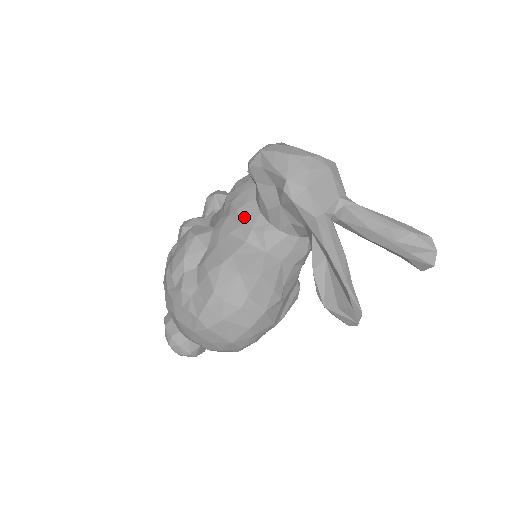
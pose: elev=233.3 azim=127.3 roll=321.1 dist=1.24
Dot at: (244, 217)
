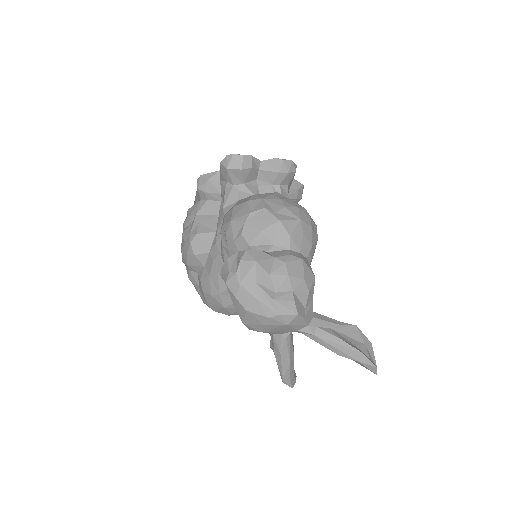
Dot at: occluded
